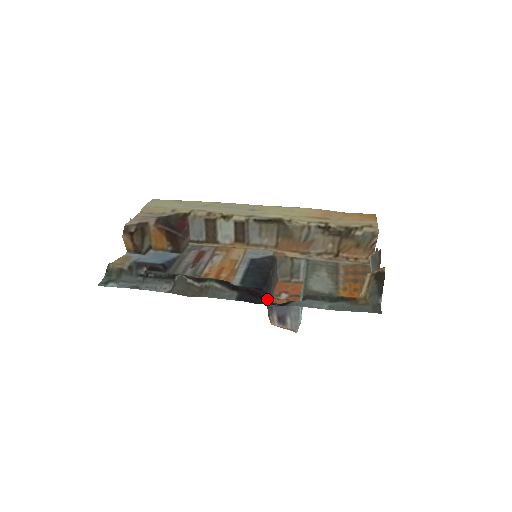
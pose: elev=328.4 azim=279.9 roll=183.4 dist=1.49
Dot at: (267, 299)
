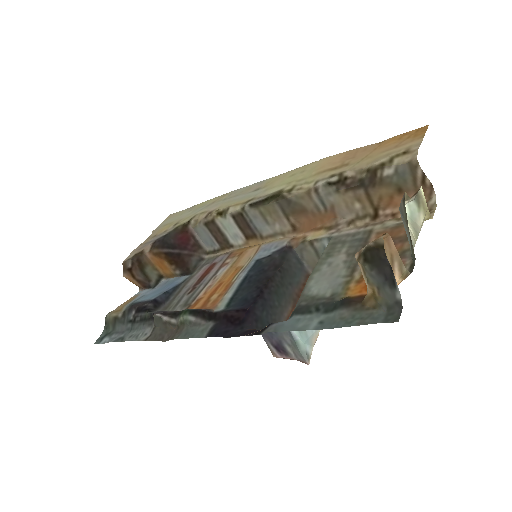
Dot at: (264, 319)
